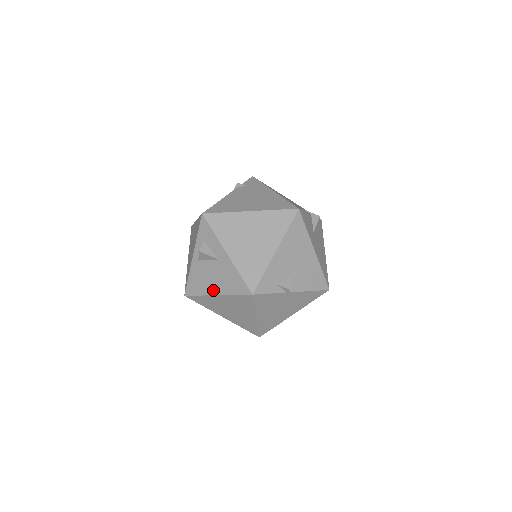
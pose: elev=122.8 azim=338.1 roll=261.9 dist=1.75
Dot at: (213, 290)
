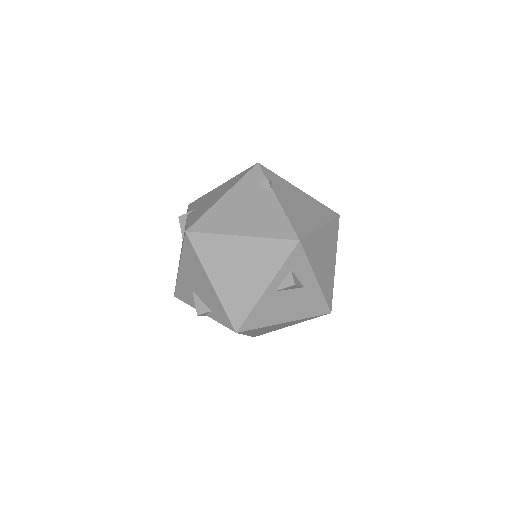
Dot at: (284, 318)
